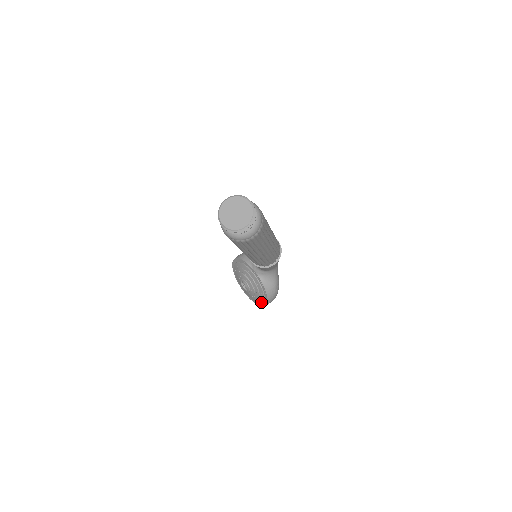
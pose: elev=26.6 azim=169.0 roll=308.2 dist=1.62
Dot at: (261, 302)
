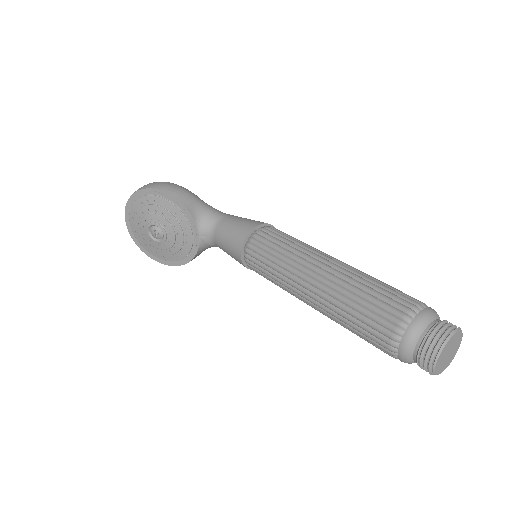
Dot at: (159, 257)
